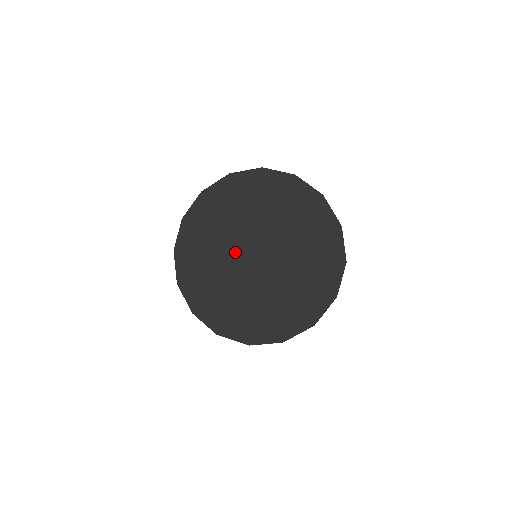
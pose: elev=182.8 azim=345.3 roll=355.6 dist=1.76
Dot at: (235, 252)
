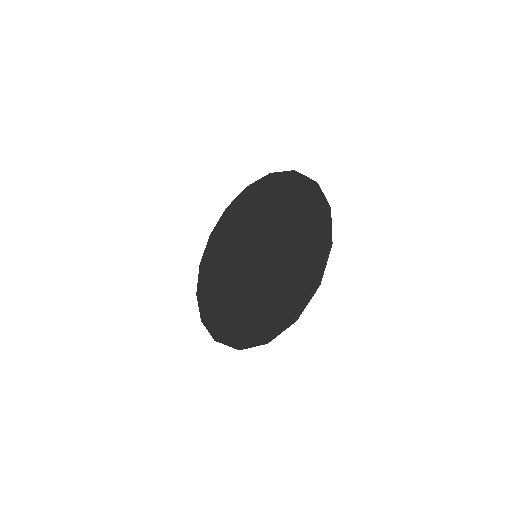
Dot at: (243, 275)
